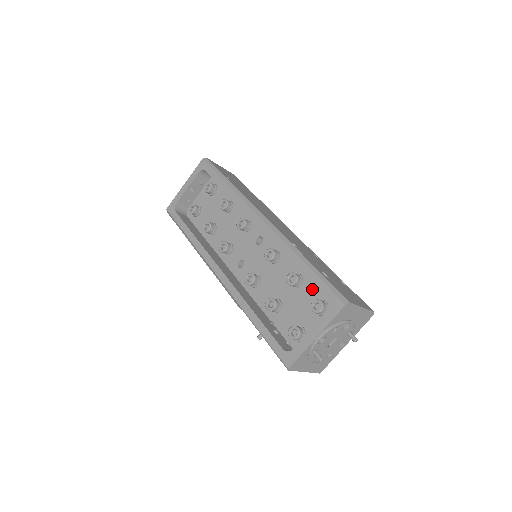
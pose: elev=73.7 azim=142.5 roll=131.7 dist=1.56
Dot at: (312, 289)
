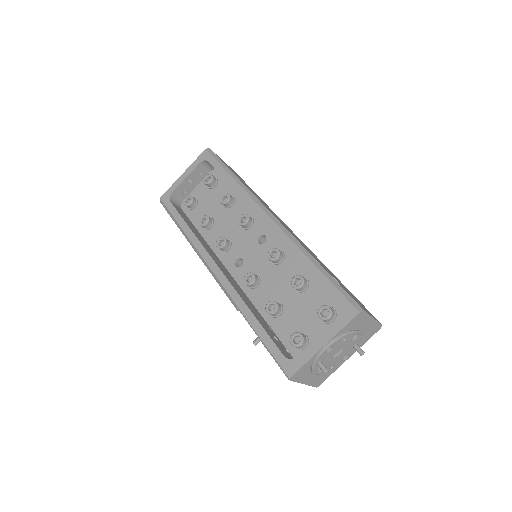
Dot at: (319, 294)
